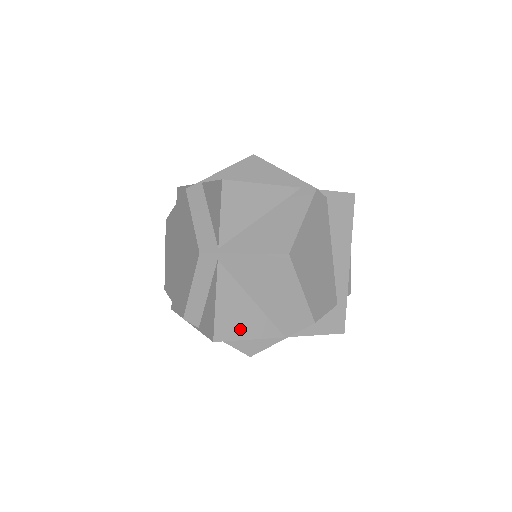
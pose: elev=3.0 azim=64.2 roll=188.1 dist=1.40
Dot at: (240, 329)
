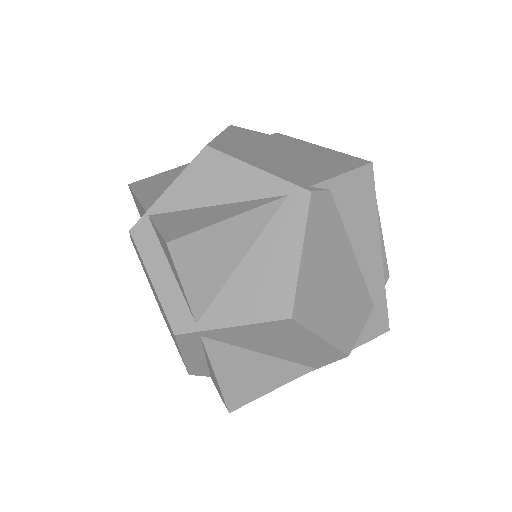
Dot at: (257, 387)
